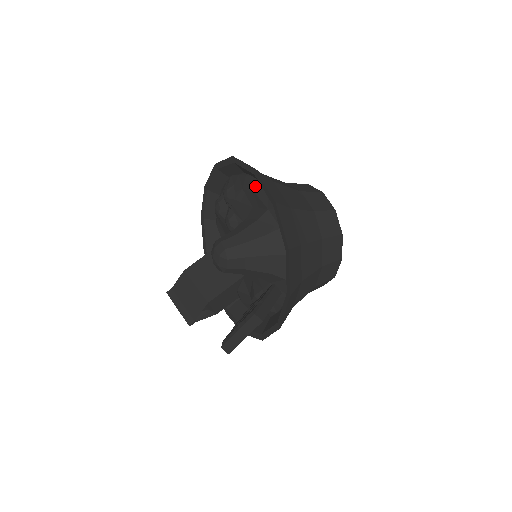
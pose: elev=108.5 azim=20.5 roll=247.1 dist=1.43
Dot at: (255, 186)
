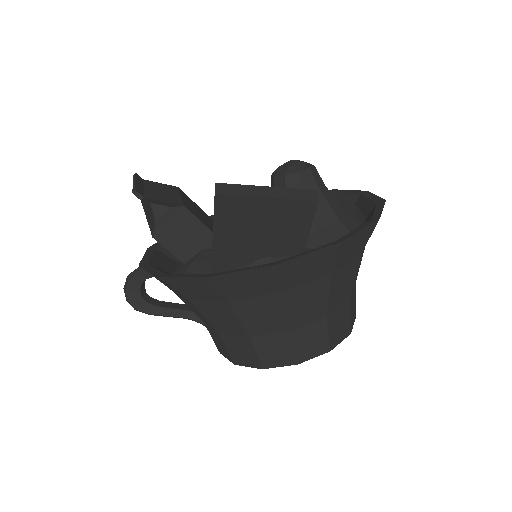
Dot at: (346, 204)
